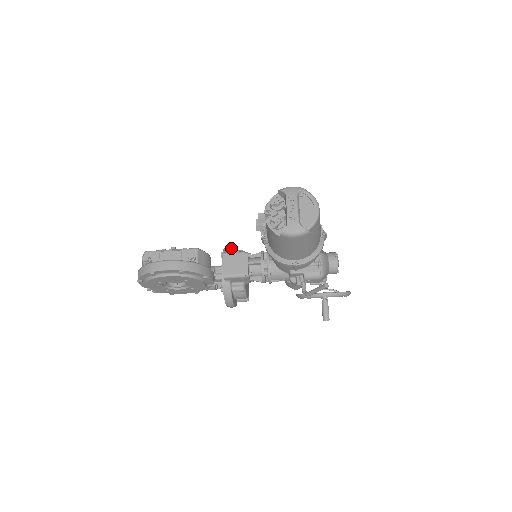
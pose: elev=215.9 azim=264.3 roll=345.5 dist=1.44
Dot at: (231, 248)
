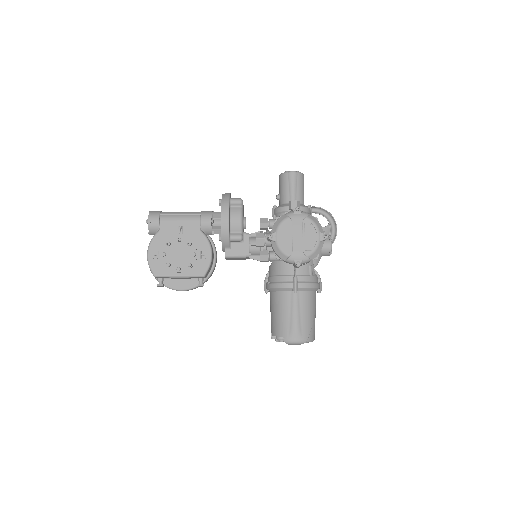
Dot at: (229, 238)
